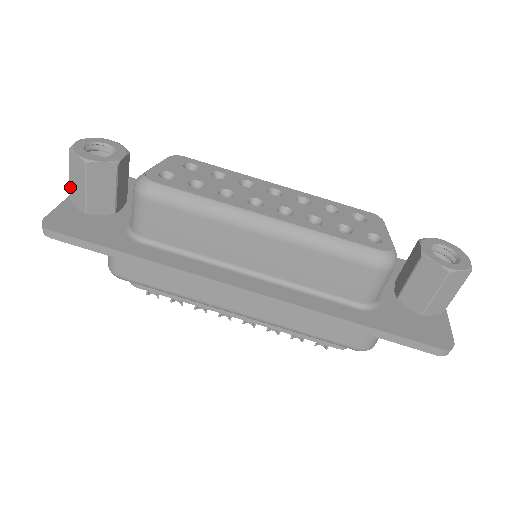
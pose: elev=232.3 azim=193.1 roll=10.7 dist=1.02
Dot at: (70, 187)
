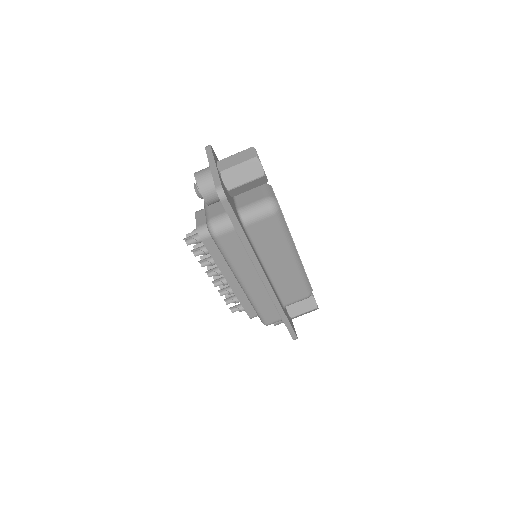
Dot at: (231, 169)
